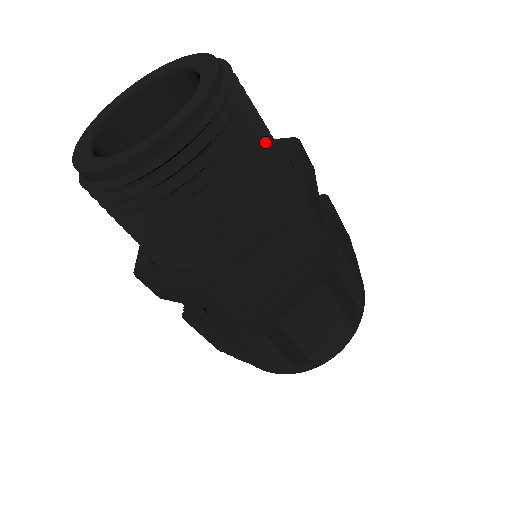
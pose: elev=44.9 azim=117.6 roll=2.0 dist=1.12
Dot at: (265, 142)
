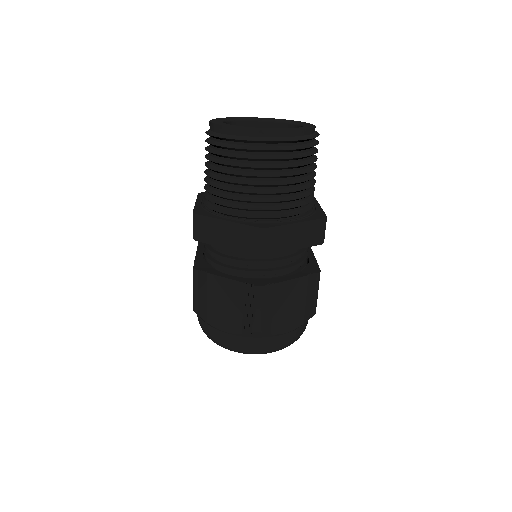
Dot at: occluded
